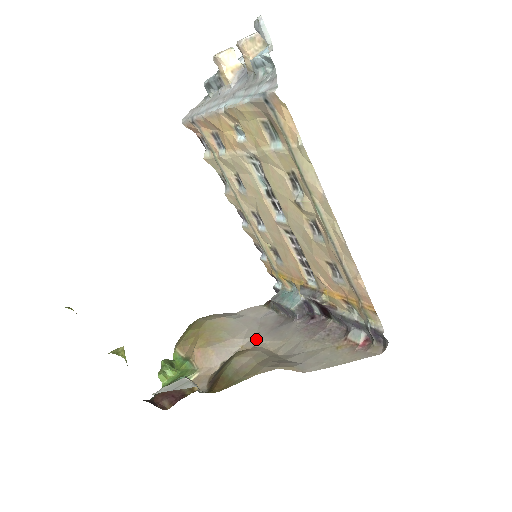
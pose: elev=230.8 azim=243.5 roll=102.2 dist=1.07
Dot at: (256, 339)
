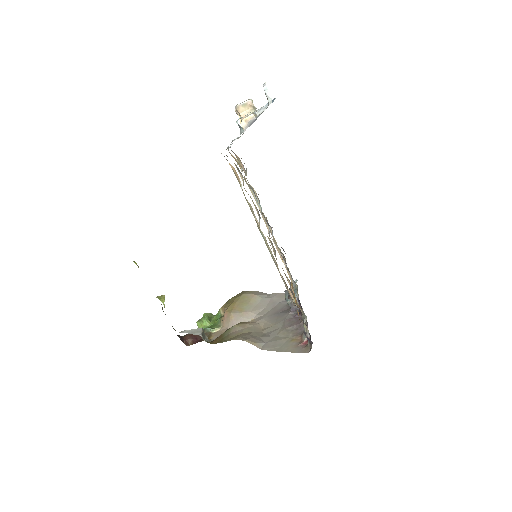
Dot at: (262, 317)
